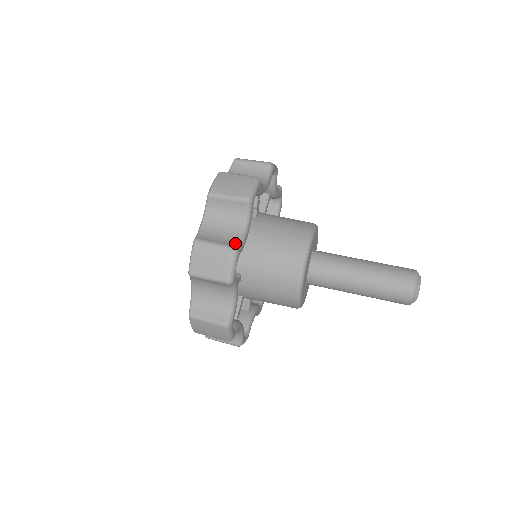
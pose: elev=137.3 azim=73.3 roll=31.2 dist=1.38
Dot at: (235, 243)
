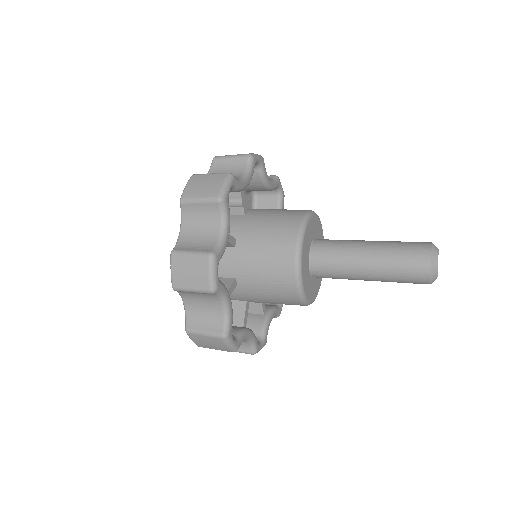
Dot at: occluded
